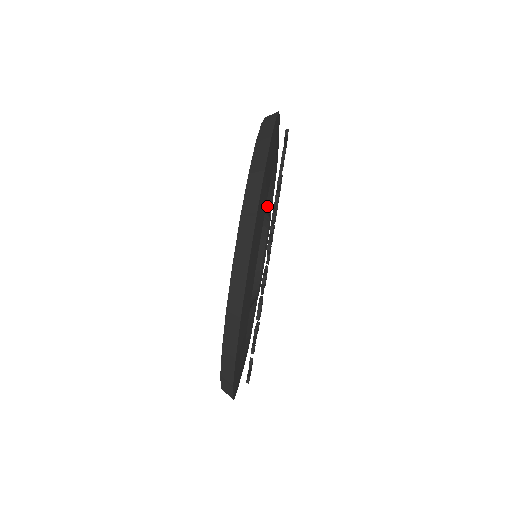
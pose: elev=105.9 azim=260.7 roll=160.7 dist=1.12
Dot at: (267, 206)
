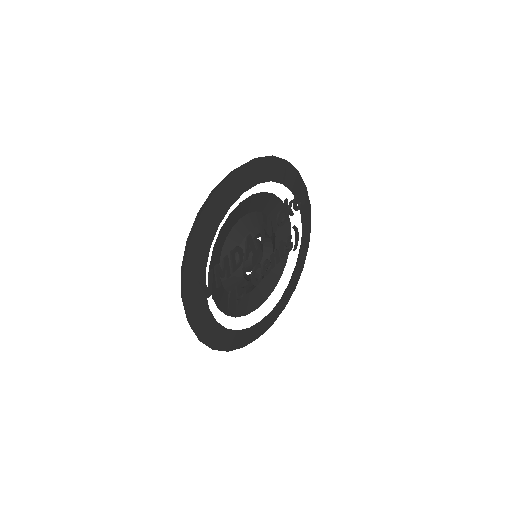
Dot at: (288, 284)
